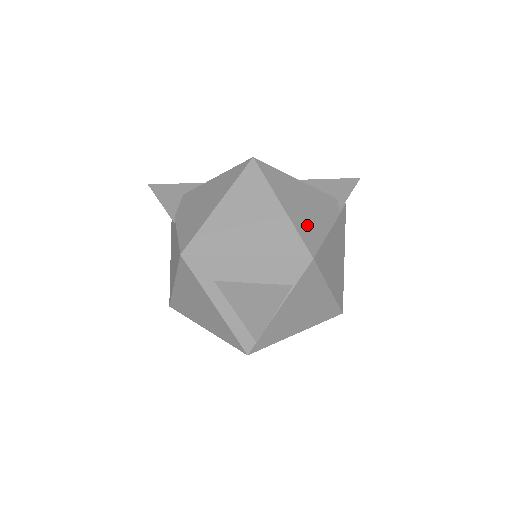
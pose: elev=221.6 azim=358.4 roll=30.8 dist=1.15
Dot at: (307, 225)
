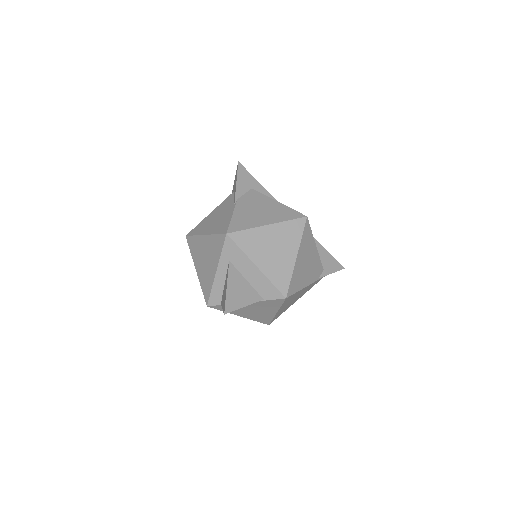
Dot at: (298, 277)
